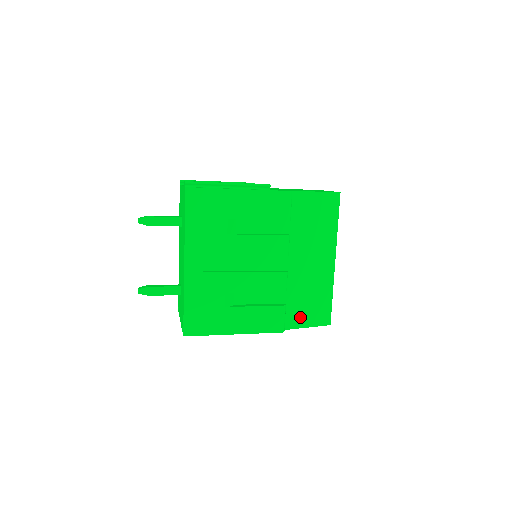
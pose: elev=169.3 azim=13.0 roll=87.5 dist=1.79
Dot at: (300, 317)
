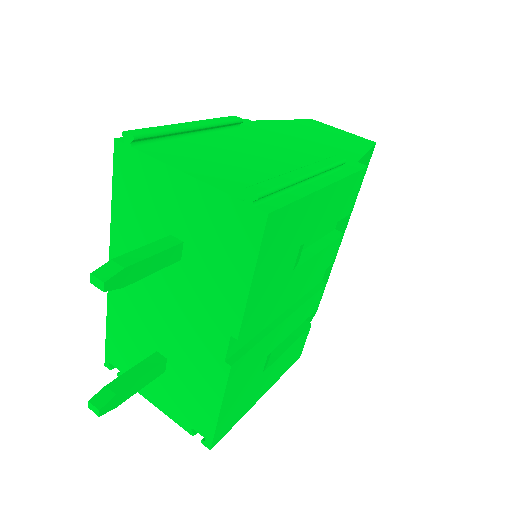
Dot at: occluded
